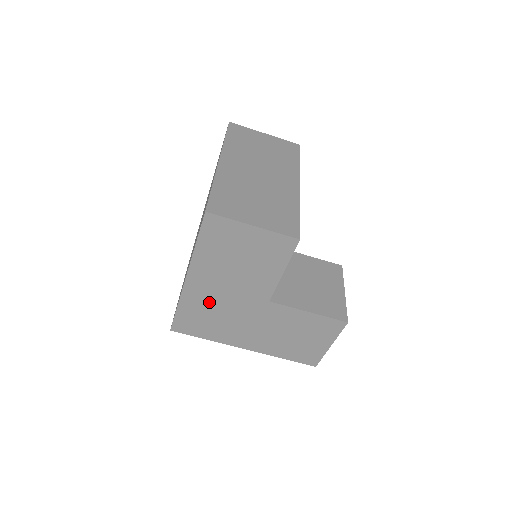
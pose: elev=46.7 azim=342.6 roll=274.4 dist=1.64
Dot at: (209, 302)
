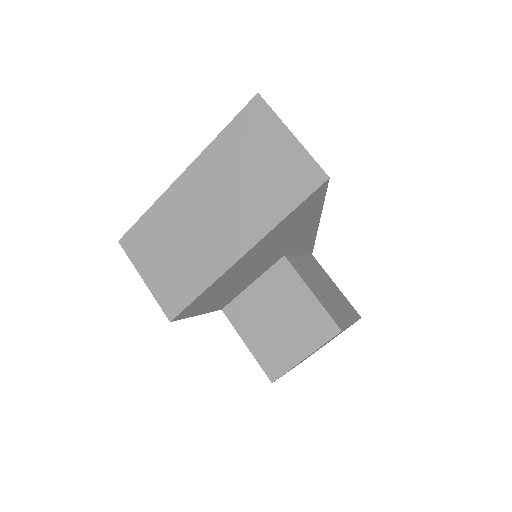
Dot at: occluded
